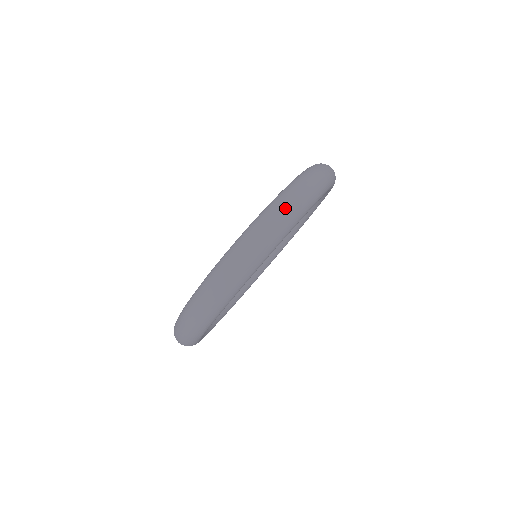
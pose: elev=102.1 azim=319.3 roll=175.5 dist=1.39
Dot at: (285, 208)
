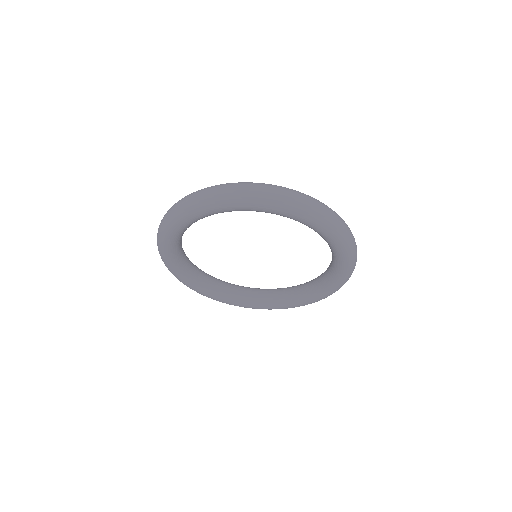
Dot at: (280, 190)
